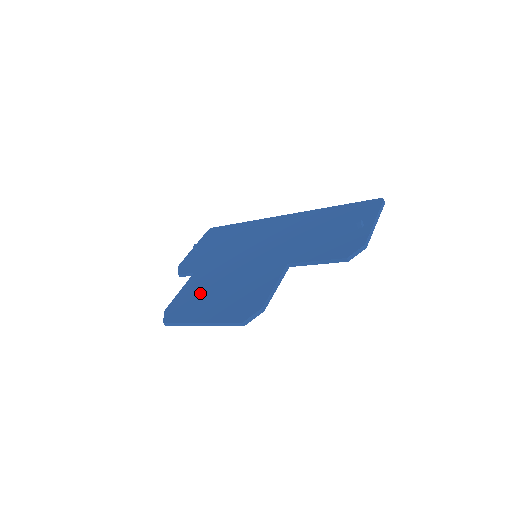
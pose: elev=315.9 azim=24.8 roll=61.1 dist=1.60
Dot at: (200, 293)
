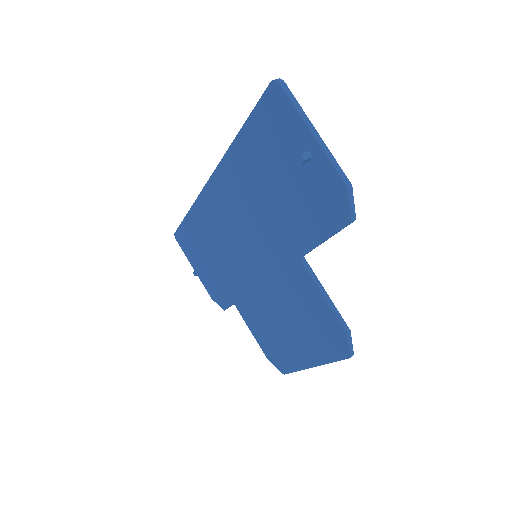
Dot at: (270, 330)
